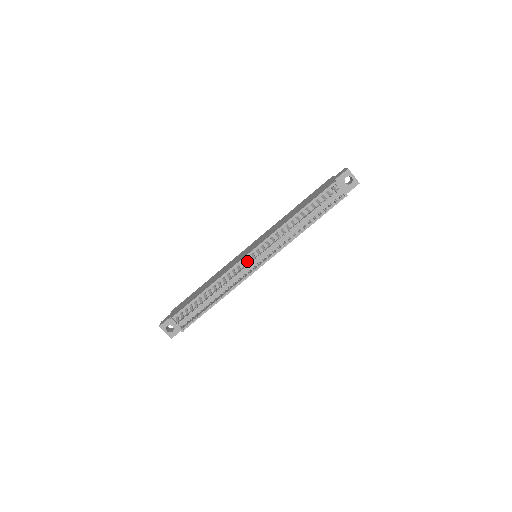
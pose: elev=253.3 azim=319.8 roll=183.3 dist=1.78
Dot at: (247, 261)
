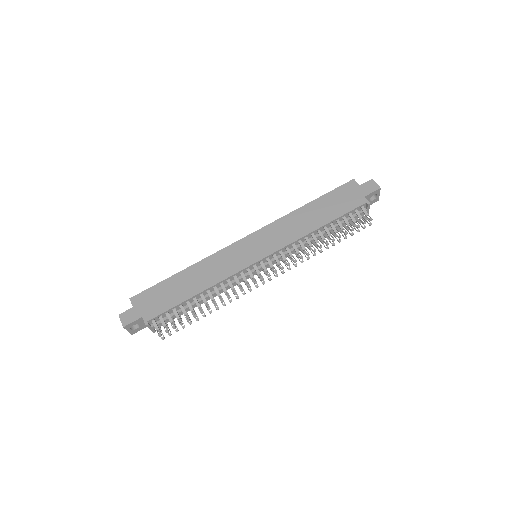
Dot at: (252, 268)
